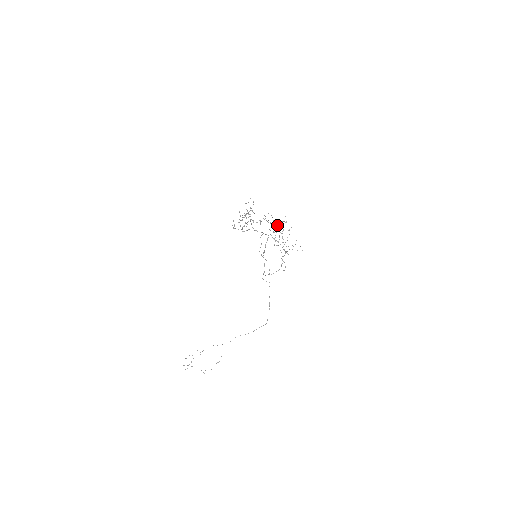
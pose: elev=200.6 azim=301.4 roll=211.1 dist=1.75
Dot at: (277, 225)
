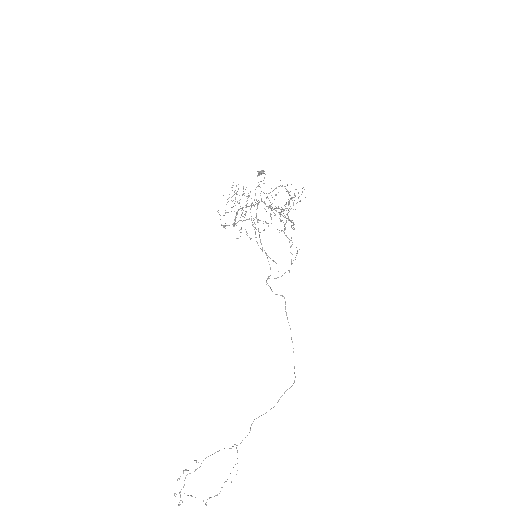
Dot at: (261, 170)
